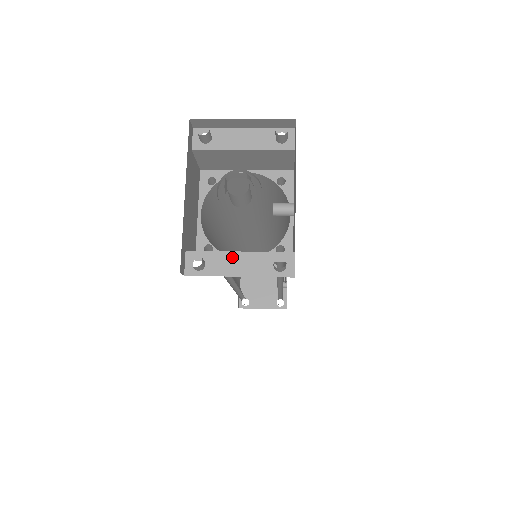
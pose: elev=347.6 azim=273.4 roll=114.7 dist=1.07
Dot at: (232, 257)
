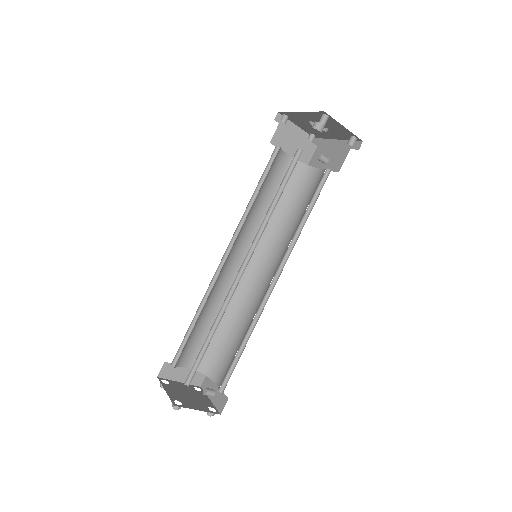
Dot at: occluded
